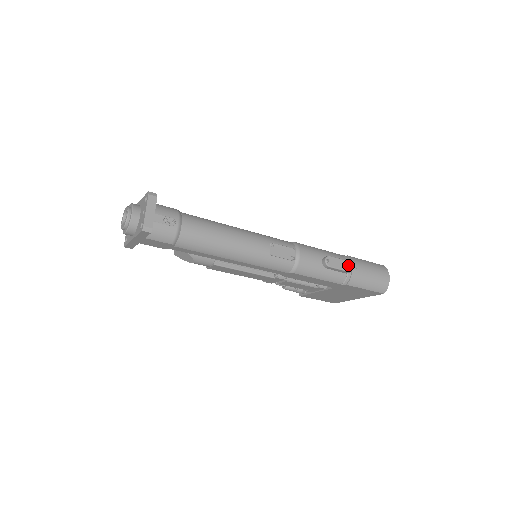
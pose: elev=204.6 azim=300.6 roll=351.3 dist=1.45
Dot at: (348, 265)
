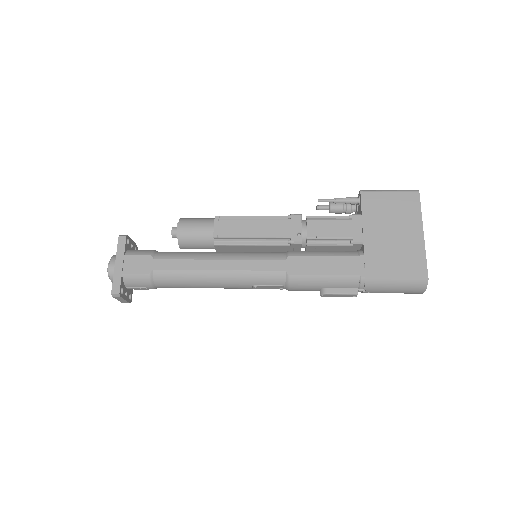
Dot at: (353, 295)
